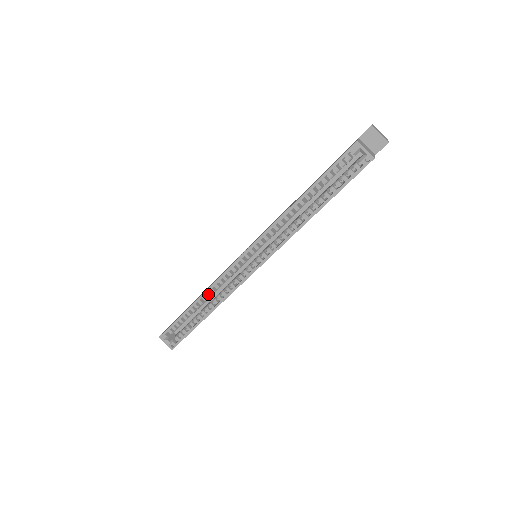
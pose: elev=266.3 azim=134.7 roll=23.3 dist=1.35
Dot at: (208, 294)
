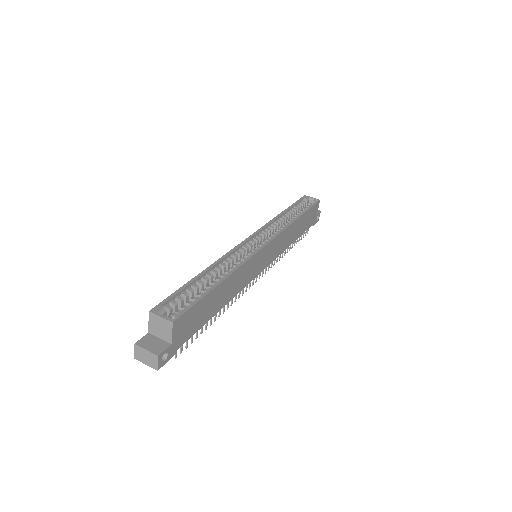
Dot at: (218, 267)
